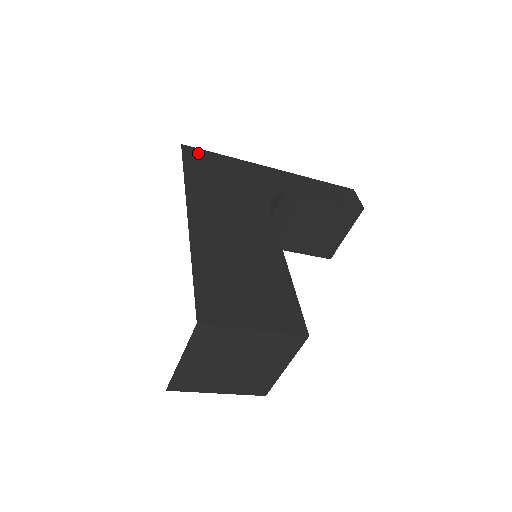
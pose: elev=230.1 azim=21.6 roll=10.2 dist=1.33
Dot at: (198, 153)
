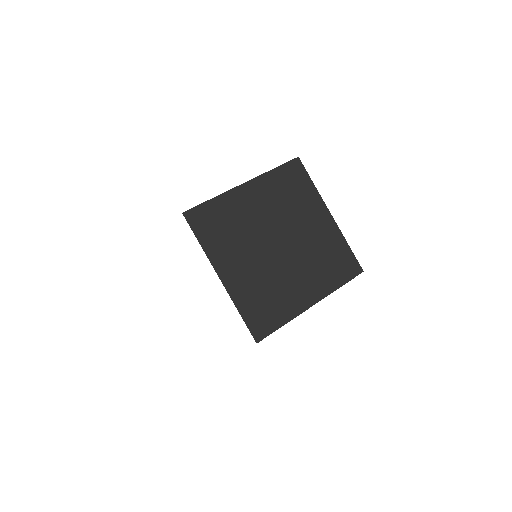
Dot at: occluded
